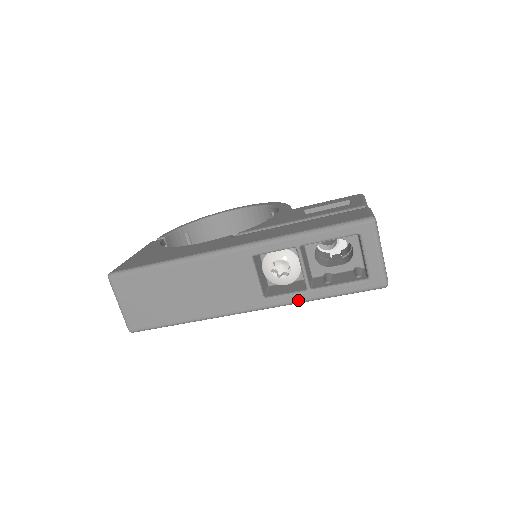
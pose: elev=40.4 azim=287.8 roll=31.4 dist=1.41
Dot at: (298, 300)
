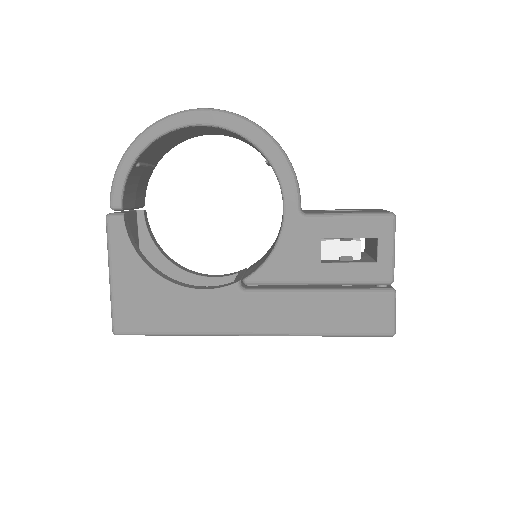
Dot at: occluded
